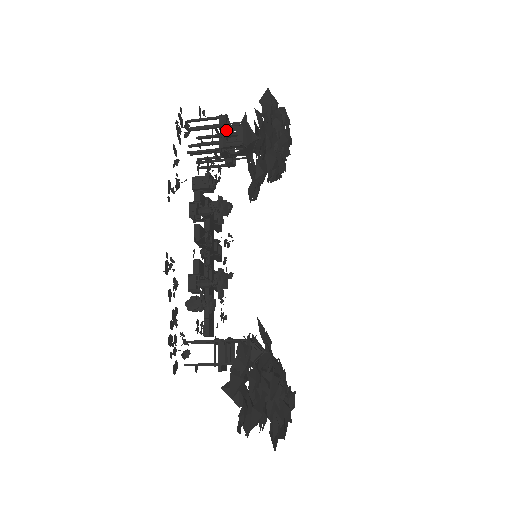
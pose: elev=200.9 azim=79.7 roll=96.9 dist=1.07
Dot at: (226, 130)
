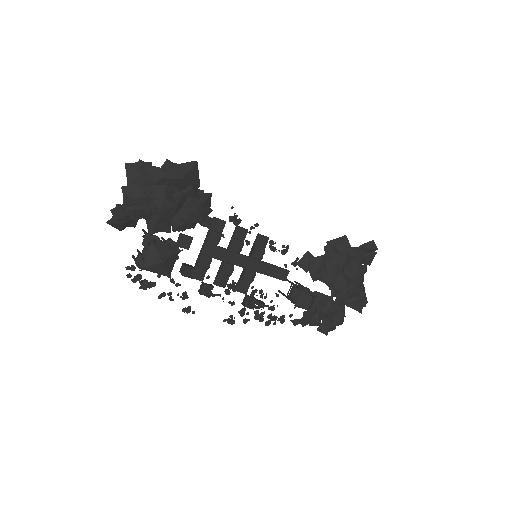
Dot at: occluded
